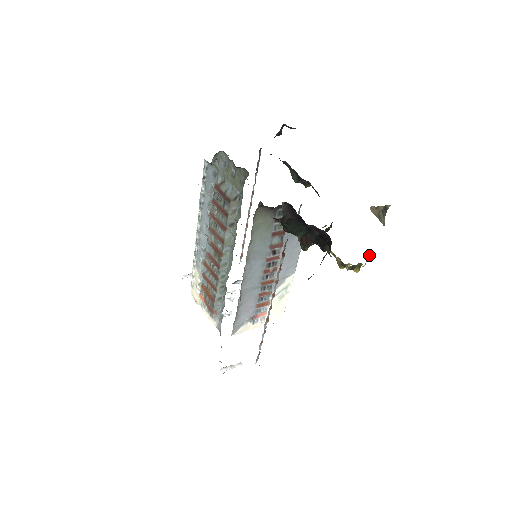
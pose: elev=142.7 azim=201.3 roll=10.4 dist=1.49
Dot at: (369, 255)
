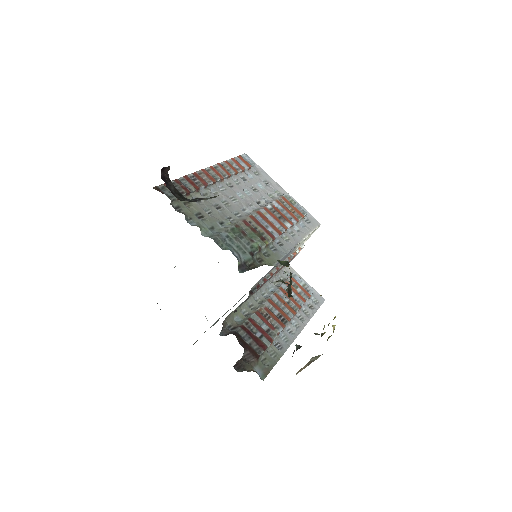
Dot at: (330, 336)
